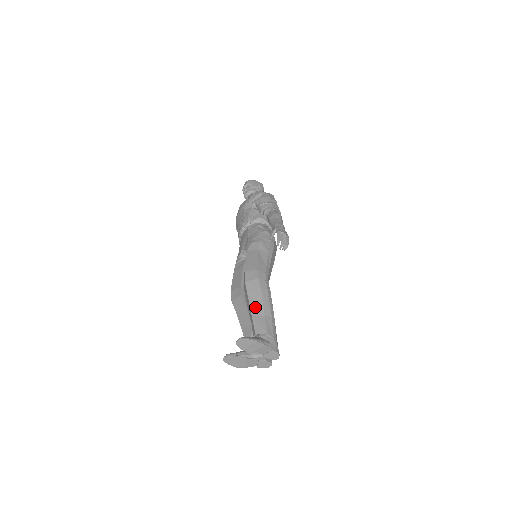
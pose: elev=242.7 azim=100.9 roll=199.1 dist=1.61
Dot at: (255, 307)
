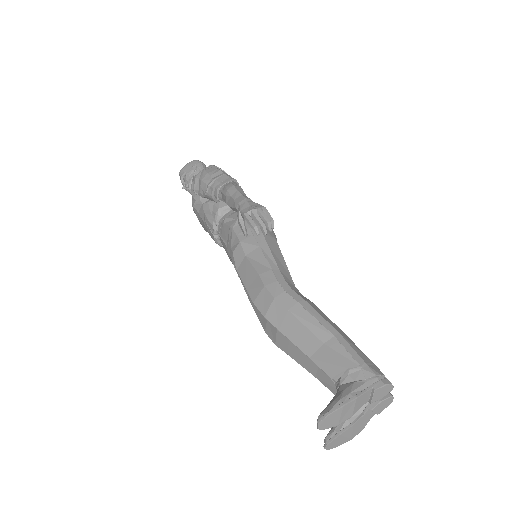
Dot at: (303, 342)
